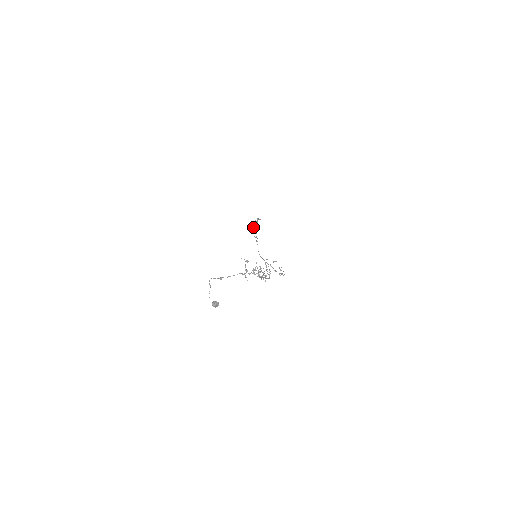
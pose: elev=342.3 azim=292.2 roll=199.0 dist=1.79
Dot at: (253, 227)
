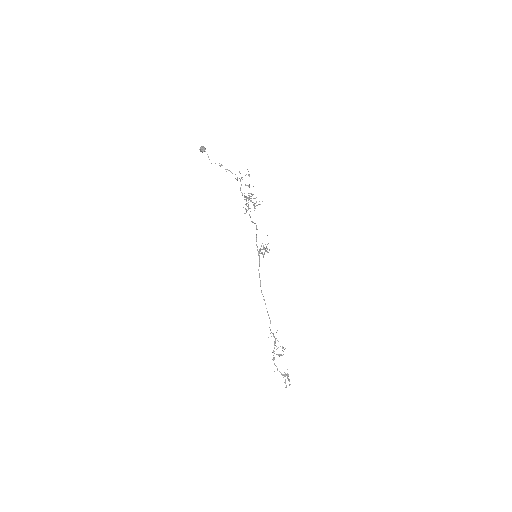
Dot at: occluded
